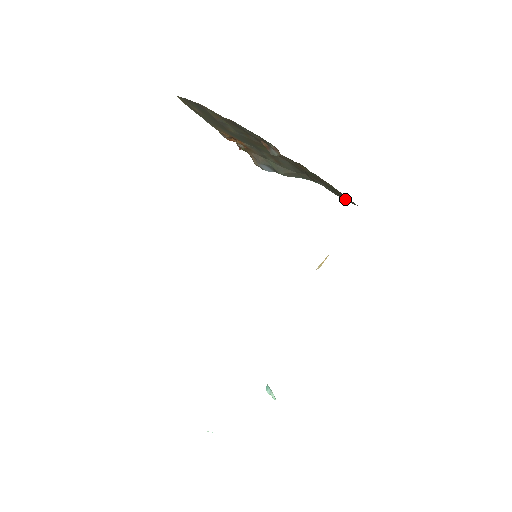
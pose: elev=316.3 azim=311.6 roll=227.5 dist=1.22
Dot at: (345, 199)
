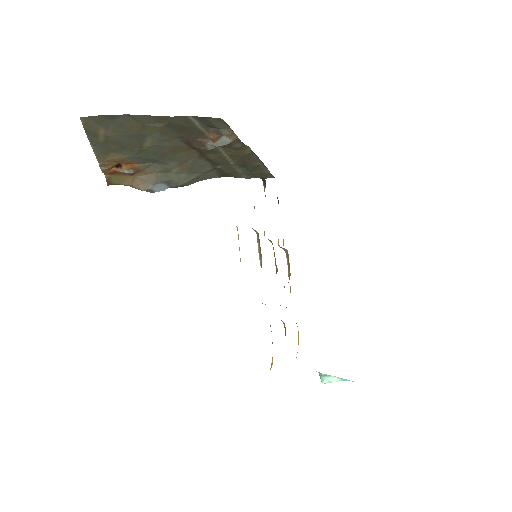
Dot at: (259, 177)
